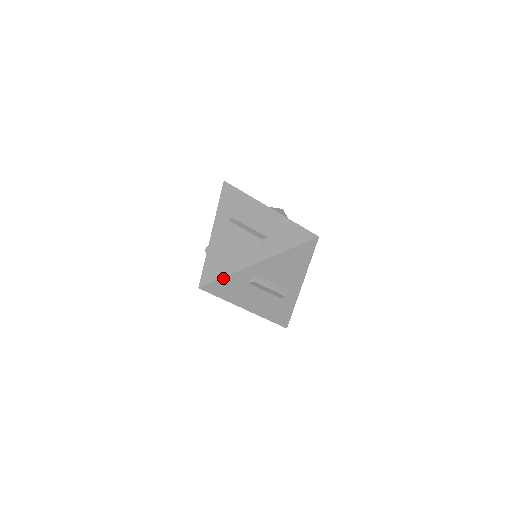
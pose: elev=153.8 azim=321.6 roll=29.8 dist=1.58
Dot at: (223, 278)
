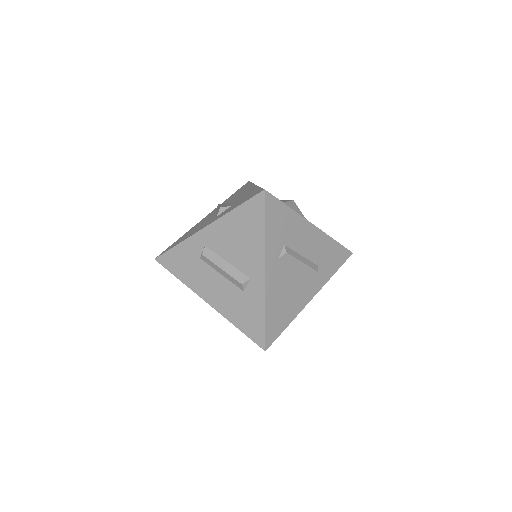
Dot at: (174, 248)
